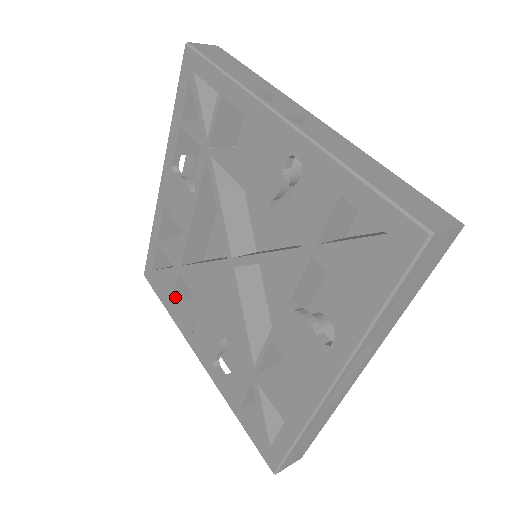
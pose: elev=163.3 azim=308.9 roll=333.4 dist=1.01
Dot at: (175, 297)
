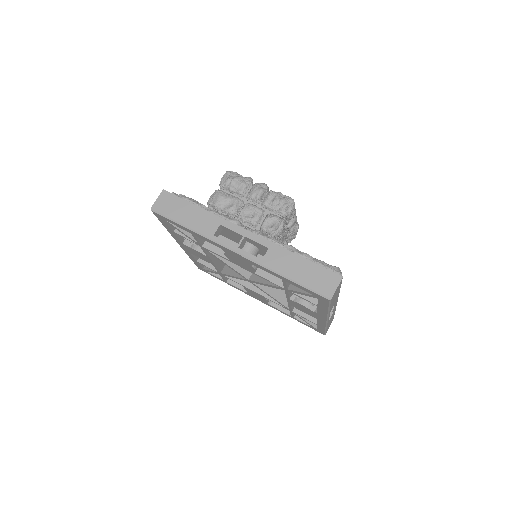
Dot at: (226, 279)
